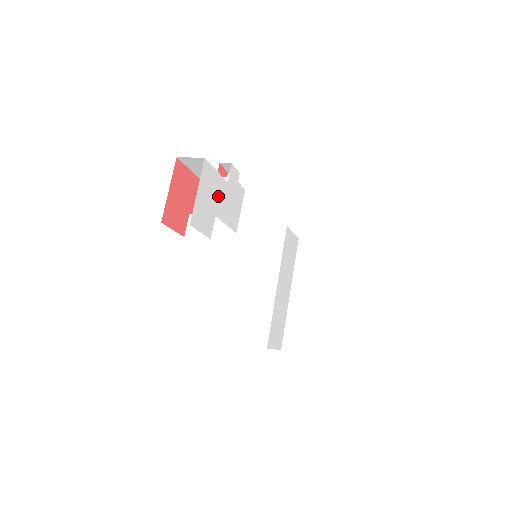
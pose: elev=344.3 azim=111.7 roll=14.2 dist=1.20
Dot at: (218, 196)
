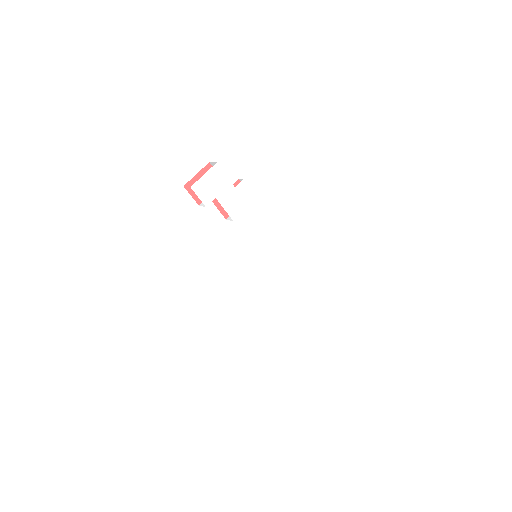
Dot at: (222, 189)
